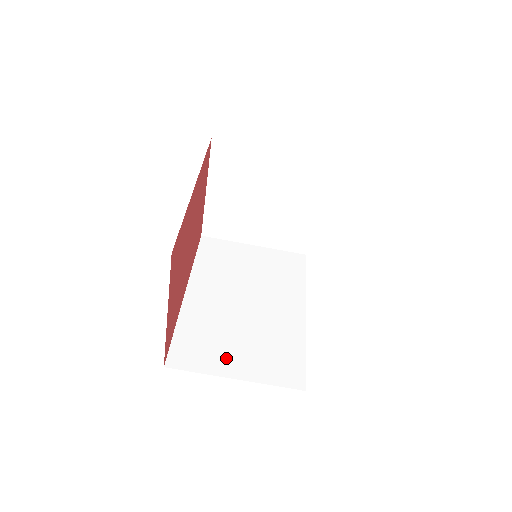
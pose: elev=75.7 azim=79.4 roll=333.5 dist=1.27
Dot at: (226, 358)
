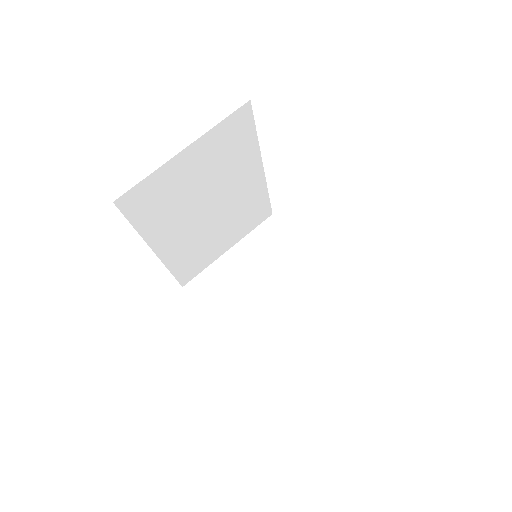
Dot at: occluded
